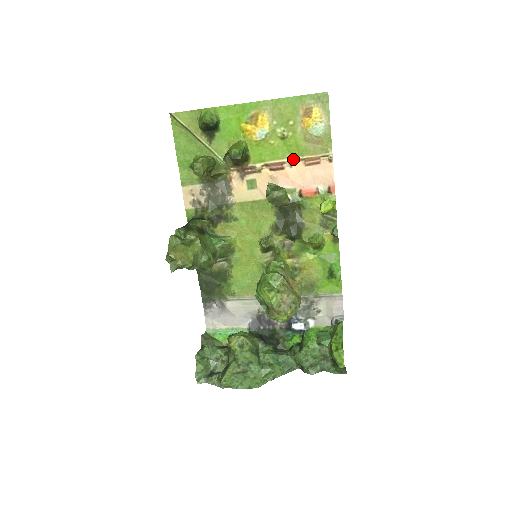
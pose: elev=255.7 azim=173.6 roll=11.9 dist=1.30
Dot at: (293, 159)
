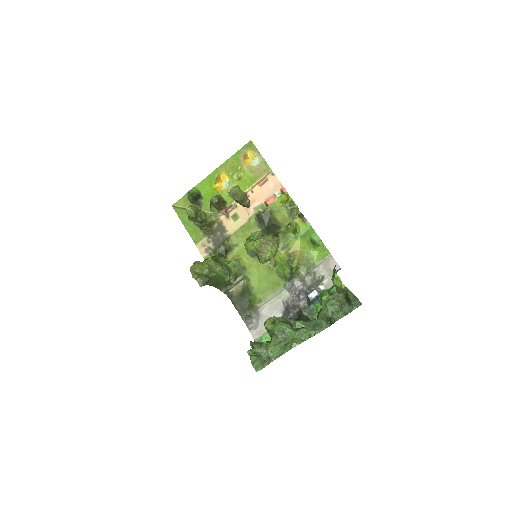
Dot at: (251, 187)
